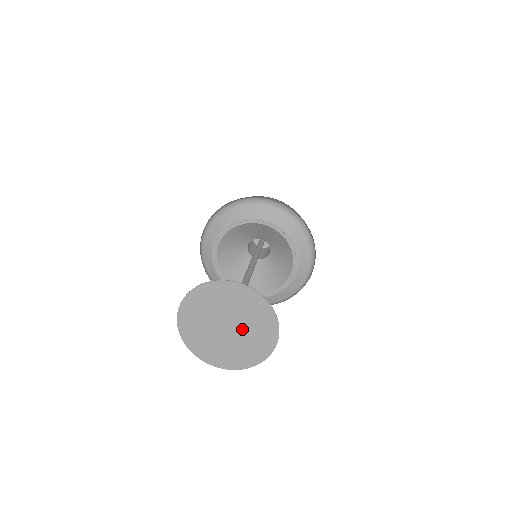
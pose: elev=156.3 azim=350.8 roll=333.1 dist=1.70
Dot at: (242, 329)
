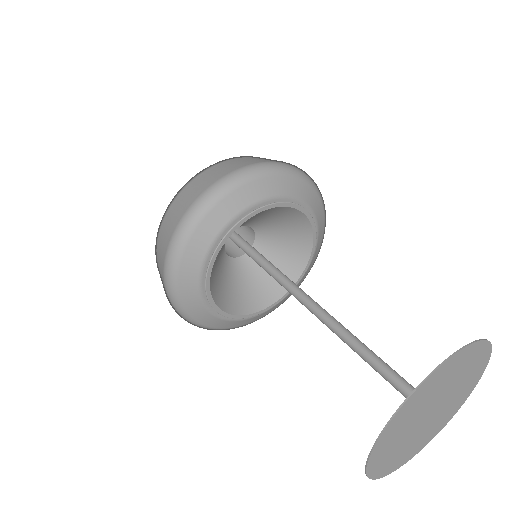
Dot at: (447, 400)
